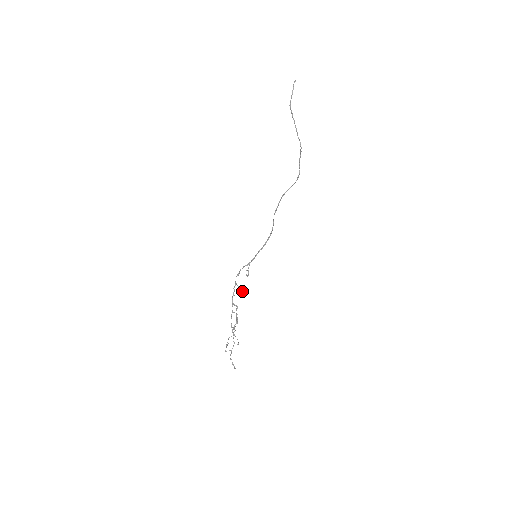
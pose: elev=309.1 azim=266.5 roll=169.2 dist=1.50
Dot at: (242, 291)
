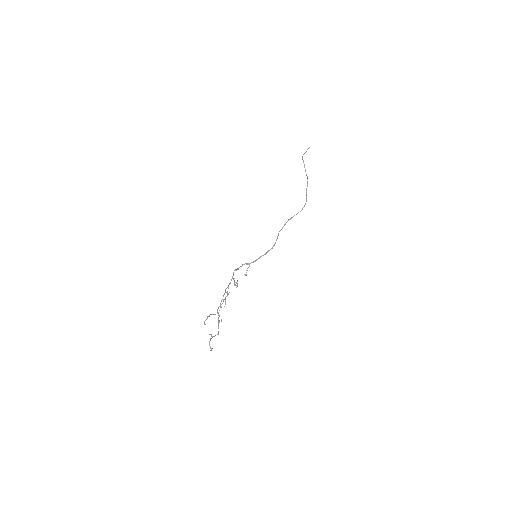
Dot at: (237, 284)
